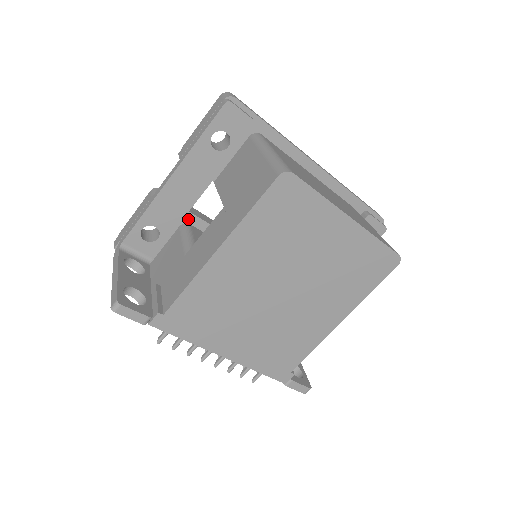
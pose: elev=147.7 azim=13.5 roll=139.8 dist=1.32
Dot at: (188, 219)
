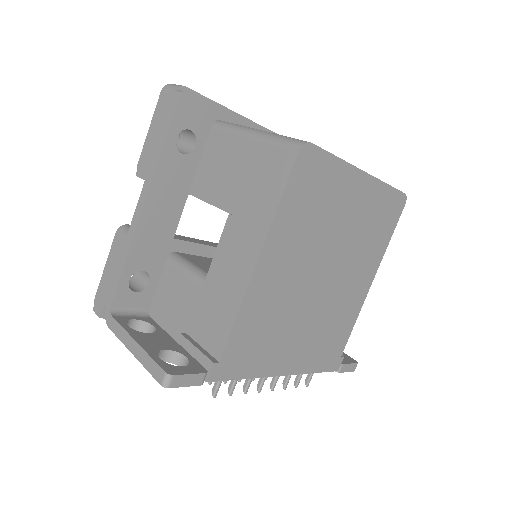
Dot at: (171, 247)
